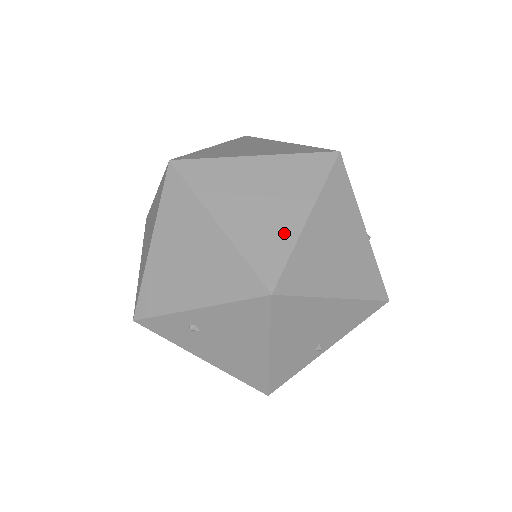
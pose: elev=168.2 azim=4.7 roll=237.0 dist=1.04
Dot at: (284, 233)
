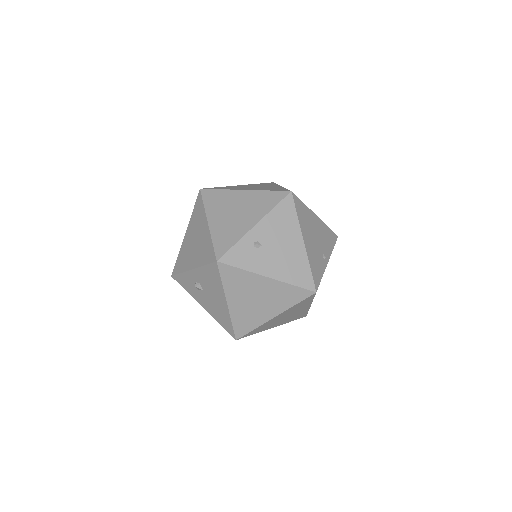
Dot at: occluded
